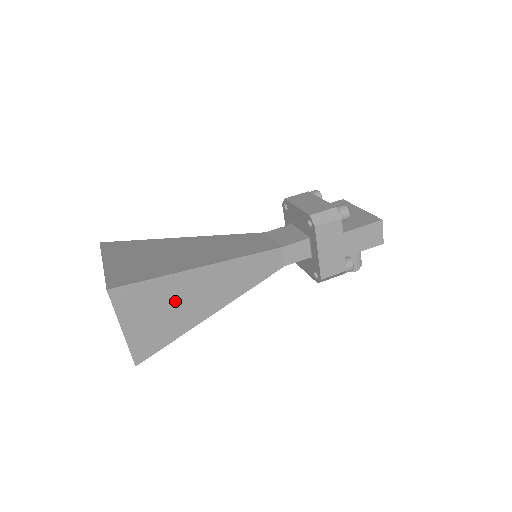
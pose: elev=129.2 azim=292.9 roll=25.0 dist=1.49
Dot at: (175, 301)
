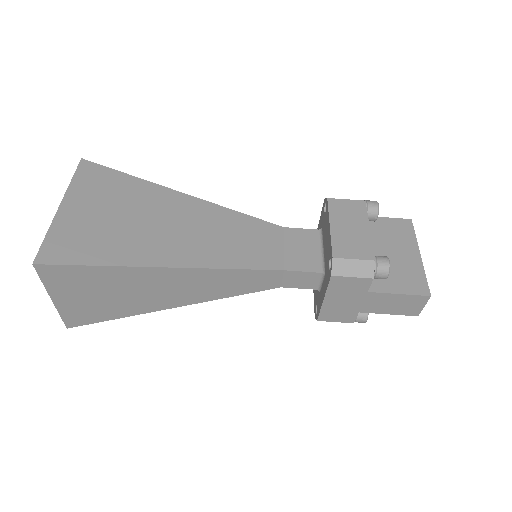
Dot at: (124, 289)
